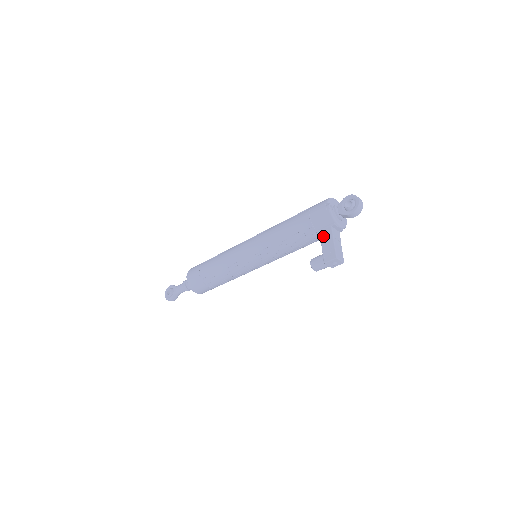
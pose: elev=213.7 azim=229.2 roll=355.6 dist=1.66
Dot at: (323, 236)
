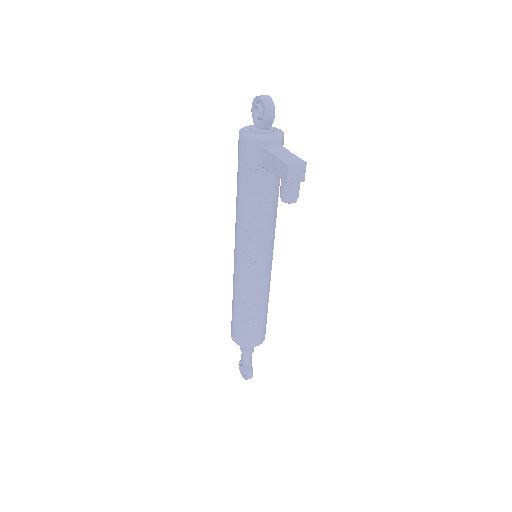
Dot at: (266, 164)
